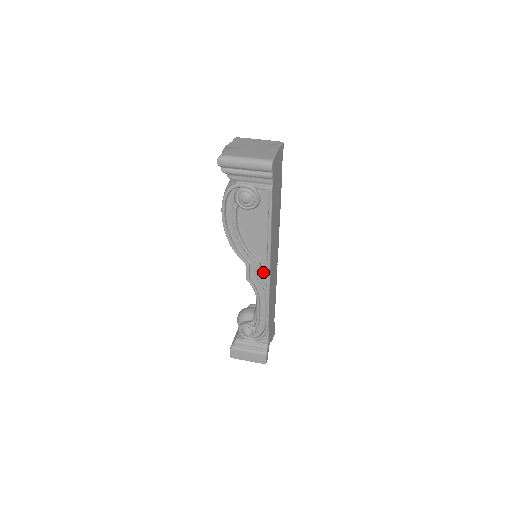
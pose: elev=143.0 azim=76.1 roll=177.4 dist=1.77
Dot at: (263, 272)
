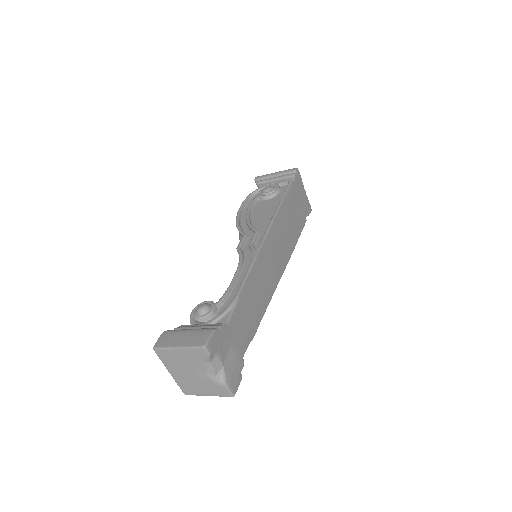
Dot at: (259, 242)
